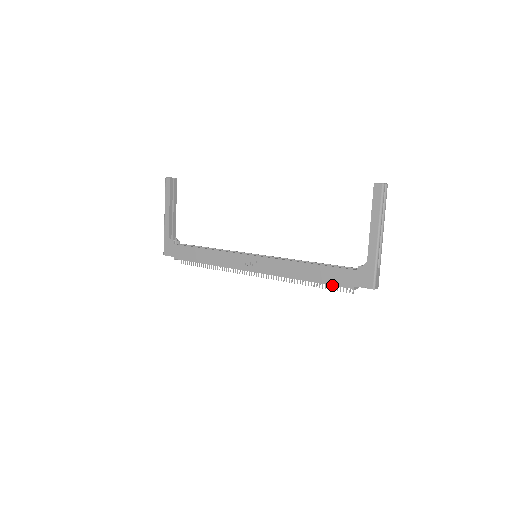
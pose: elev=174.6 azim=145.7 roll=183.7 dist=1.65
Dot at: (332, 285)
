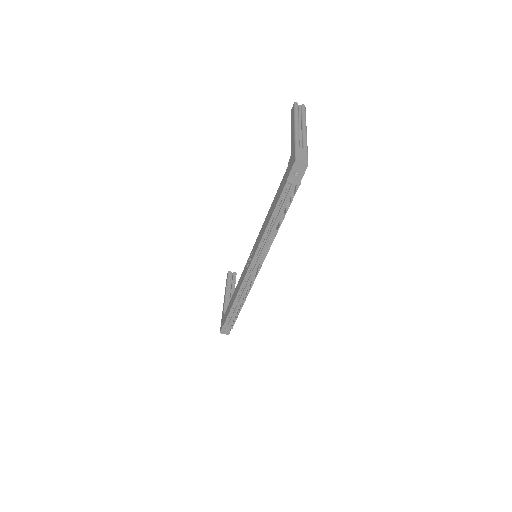
Dot at: (283, 203)
